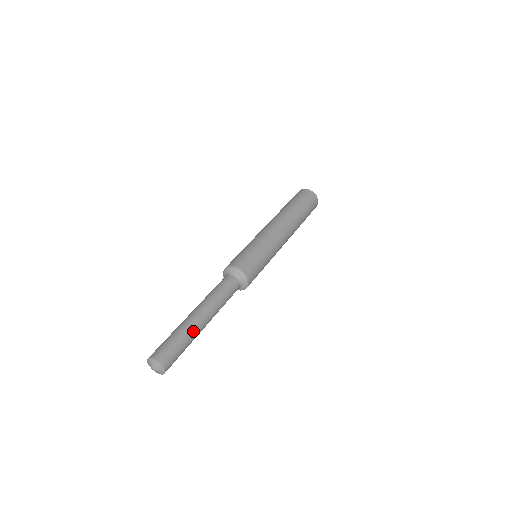
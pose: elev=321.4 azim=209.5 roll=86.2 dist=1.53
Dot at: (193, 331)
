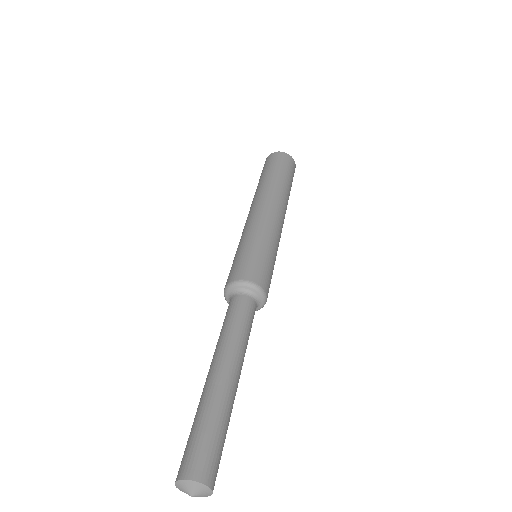
Dot at: (217, 398)
